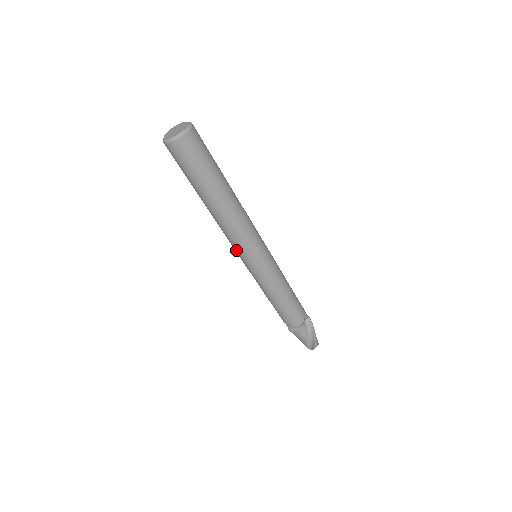
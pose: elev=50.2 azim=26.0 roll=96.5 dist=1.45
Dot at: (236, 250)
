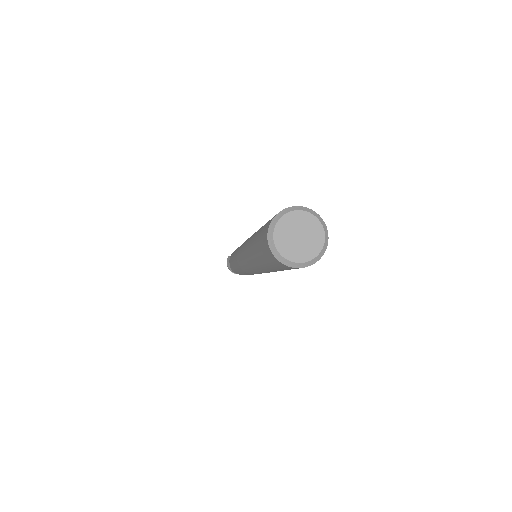
Dot at: occluded
